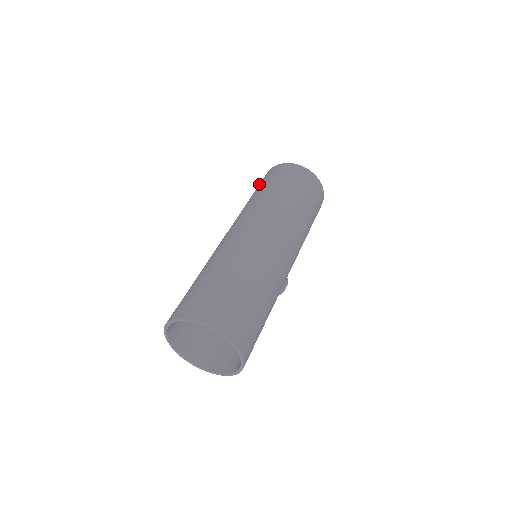
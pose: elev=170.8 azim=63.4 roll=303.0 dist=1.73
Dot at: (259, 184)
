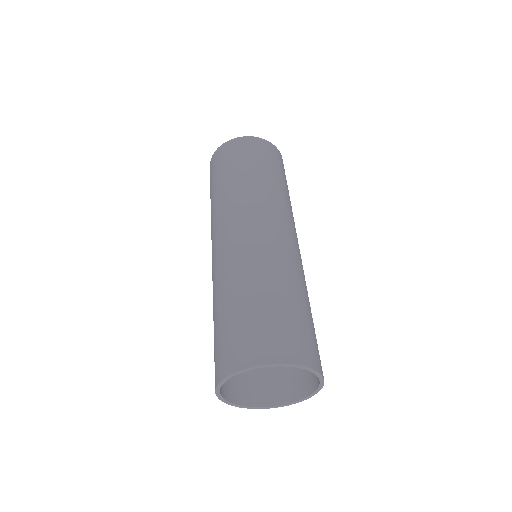
Dot at: (220, 165)
